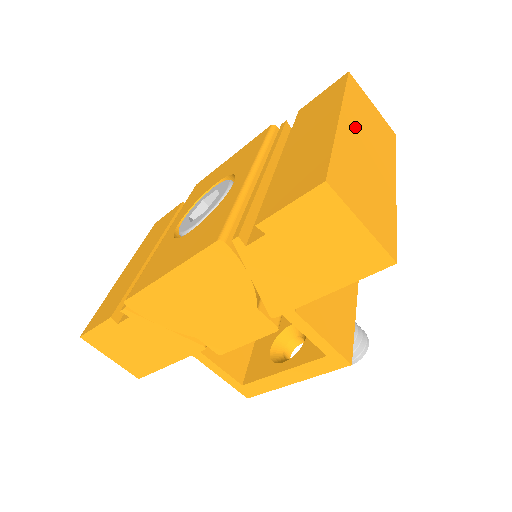
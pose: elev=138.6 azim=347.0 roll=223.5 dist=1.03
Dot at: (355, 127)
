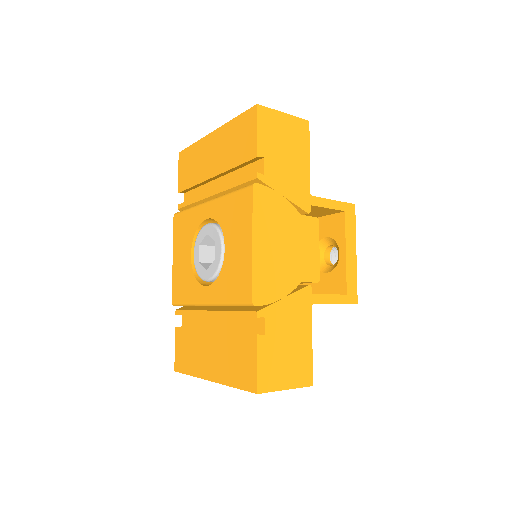
Dot at: occluded
